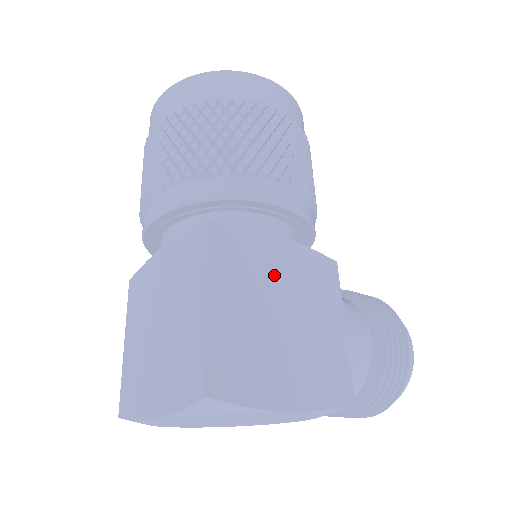
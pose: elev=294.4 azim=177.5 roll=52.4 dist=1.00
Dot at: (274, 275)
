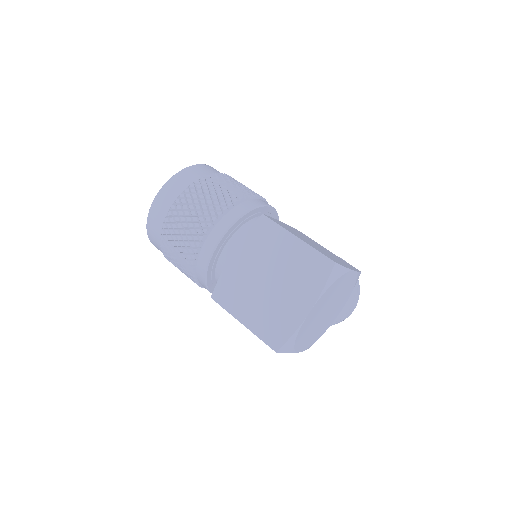
Dot at: occluded
